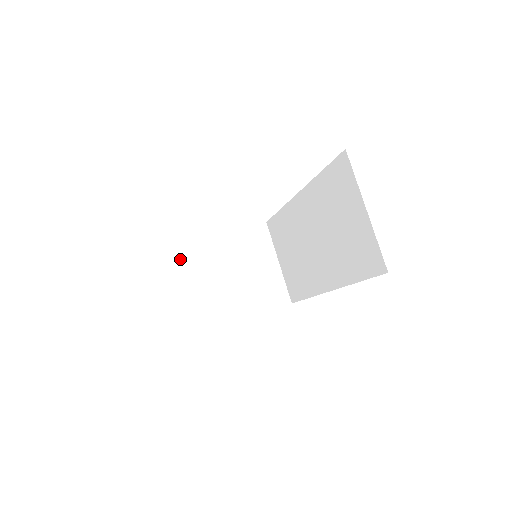
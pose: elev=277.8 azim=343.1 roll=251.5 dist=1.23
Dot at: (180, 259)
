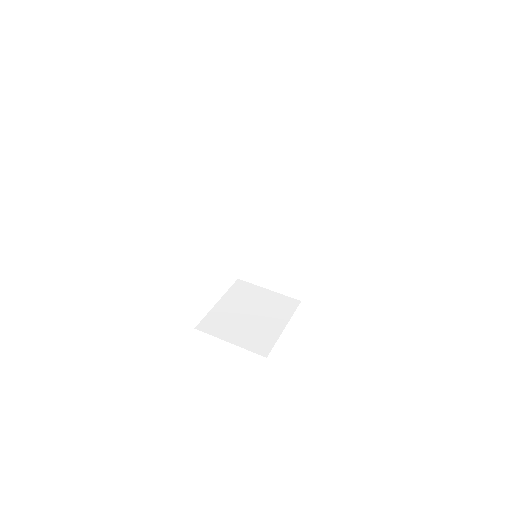
Dot at: (212, 329)
